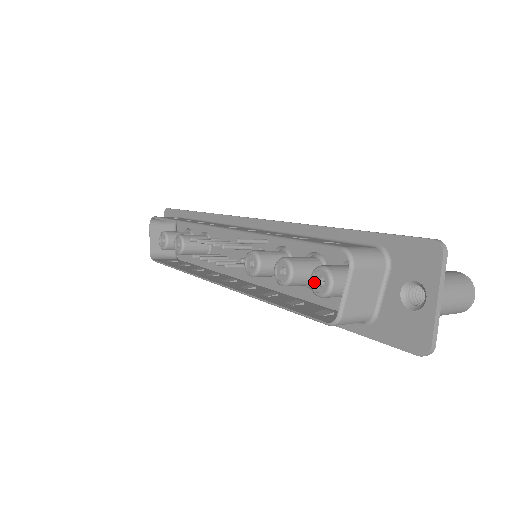
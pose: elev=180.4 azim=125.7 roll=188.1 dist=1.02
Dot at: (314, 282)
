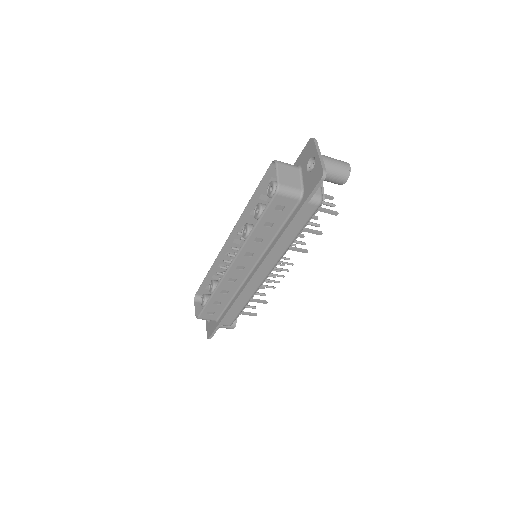
Dot at: (269, 193)
